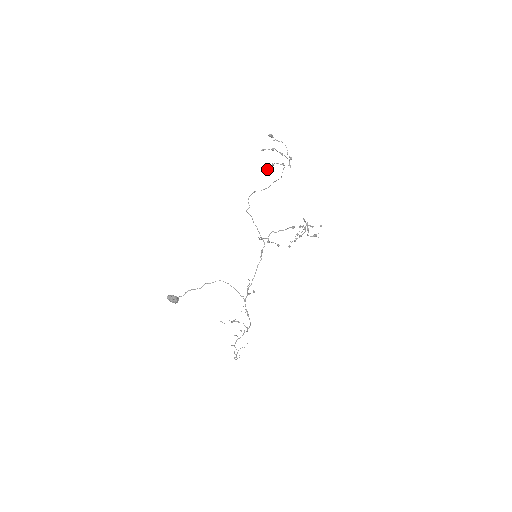
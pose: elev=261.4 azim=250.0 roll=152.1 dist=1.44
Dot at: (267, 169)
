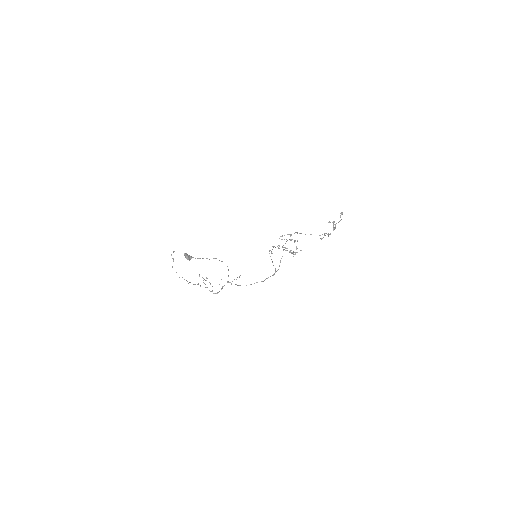
Dot at: (320, 238)
